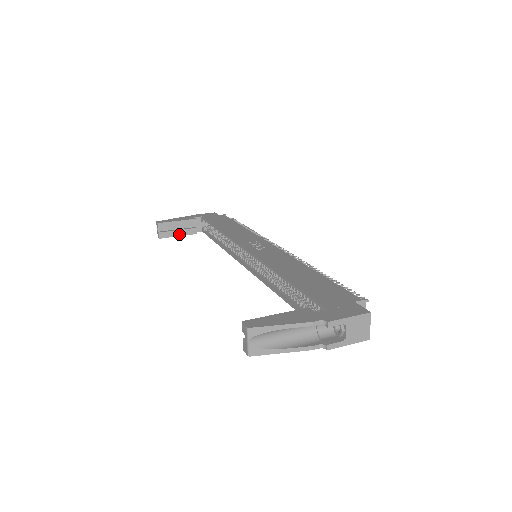
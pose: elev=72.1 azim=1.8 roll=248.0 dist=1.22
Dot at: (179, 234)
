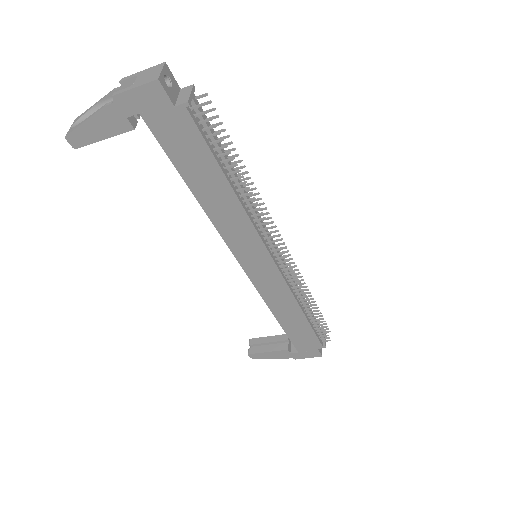
Dot at: (269, 350)
